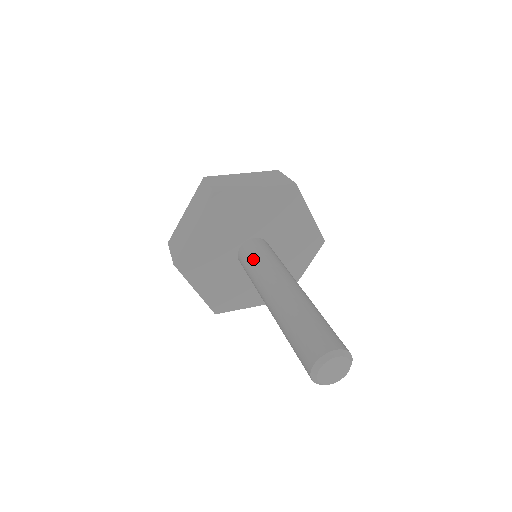
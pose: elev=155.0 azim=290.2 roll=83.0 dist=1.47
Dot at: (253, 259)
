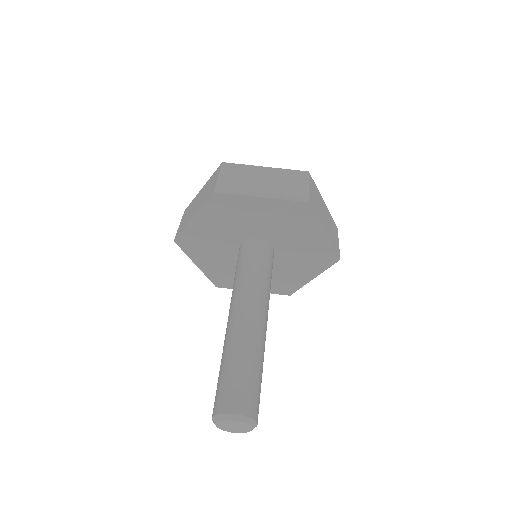
Dot at: (241, 266)
